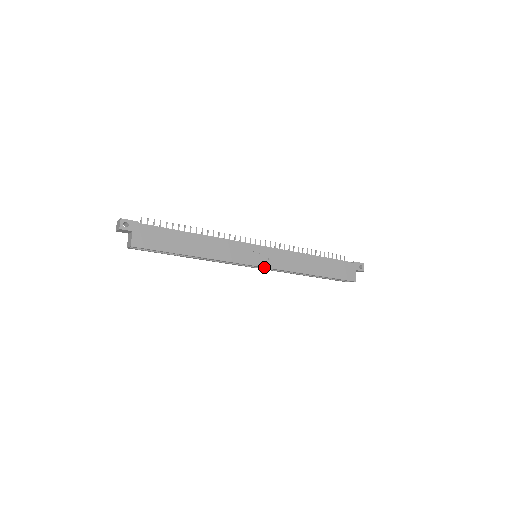
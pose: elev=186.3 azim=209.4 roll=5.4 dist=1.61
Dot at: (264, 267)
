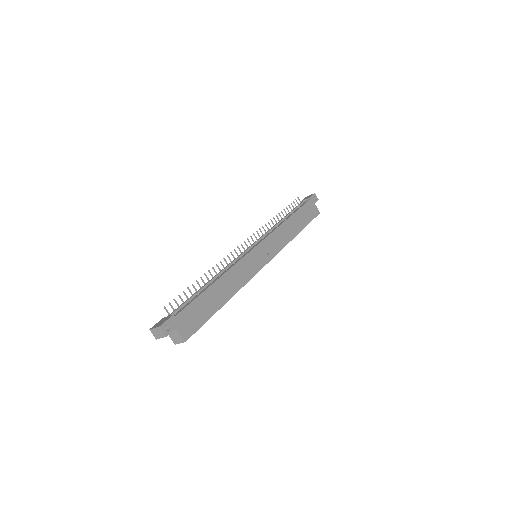
Dot at: occluded
